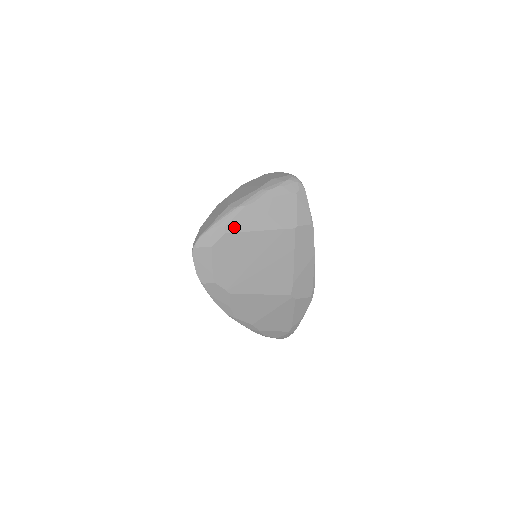
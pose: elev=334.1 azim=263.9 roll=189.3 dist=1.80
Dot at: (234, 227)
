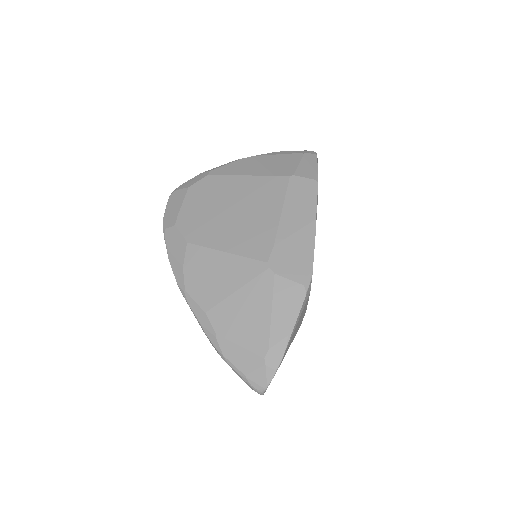
Dot at: (220, 172)
